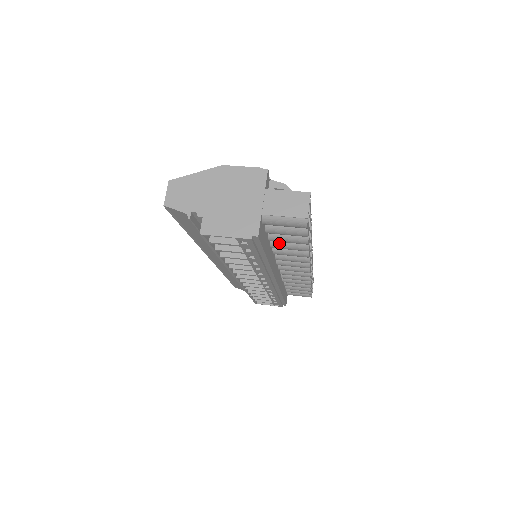
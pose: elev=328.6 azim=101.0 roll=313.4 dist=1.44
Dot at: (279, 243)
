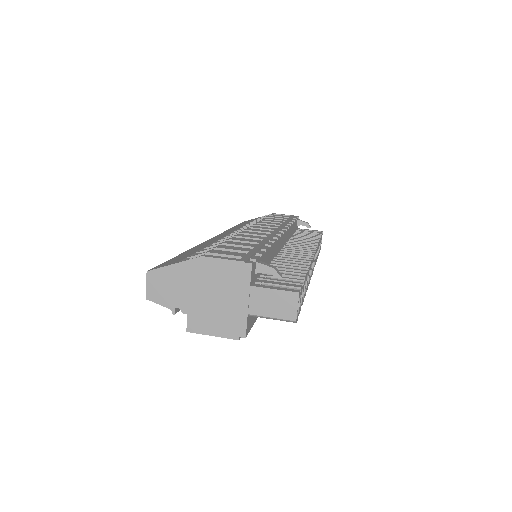
Dot at: occluded
